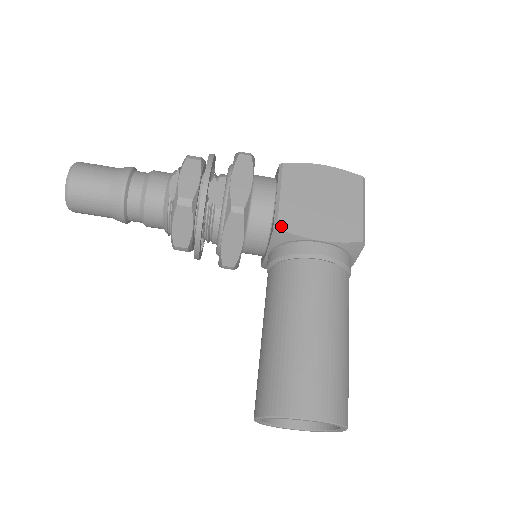
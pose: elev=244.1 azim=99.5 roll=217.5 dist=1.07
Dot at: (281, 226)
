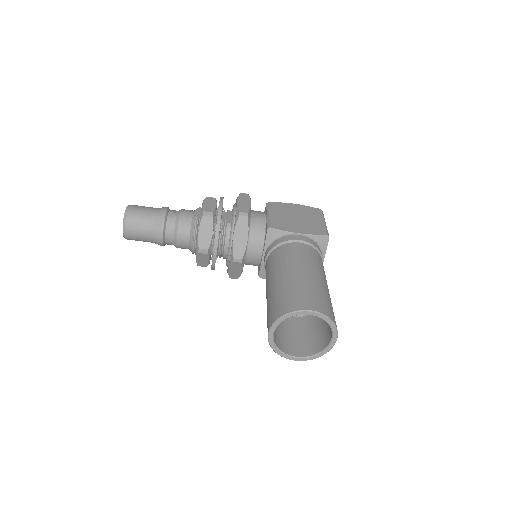
Dot at: (272, 226)
